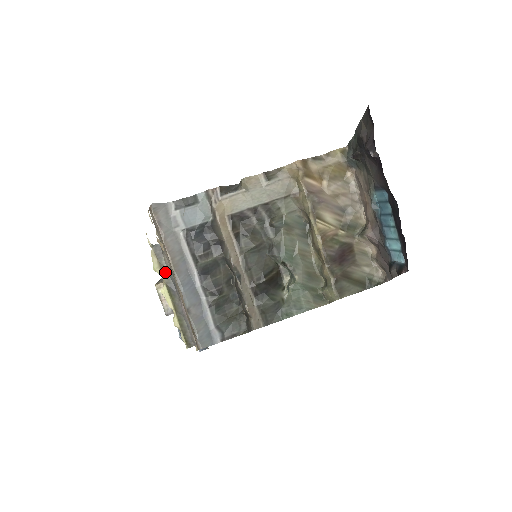
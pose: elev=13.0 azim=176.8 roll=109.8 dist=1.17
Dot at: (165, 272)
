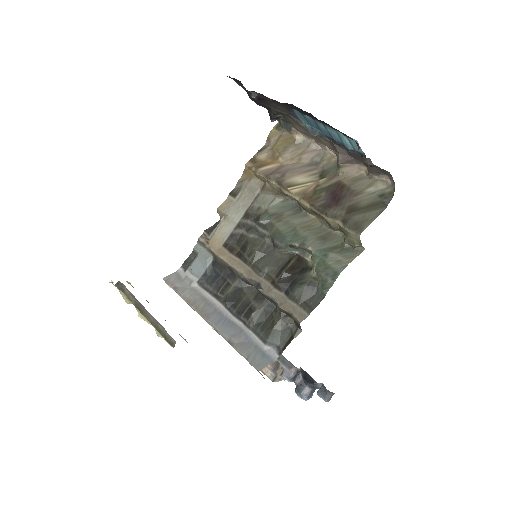
Dot at: (130, 298)
